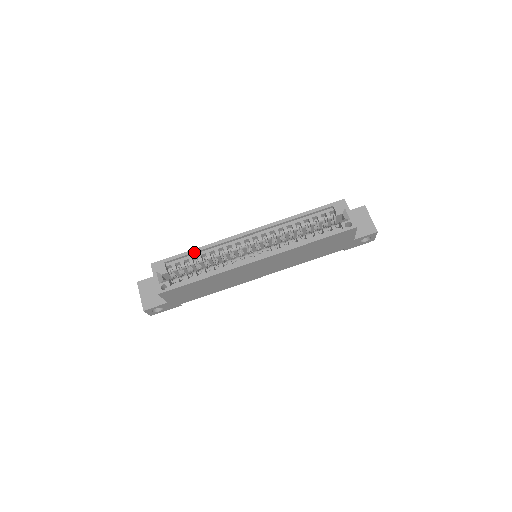
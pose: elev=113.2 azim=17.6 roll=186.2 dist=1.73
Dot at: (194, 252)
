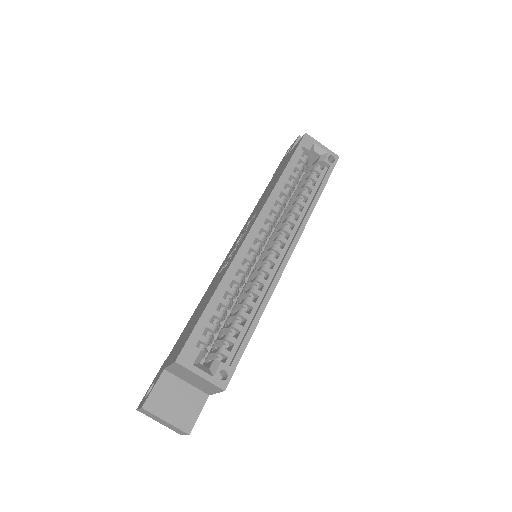
Dot at: (216, 300)
